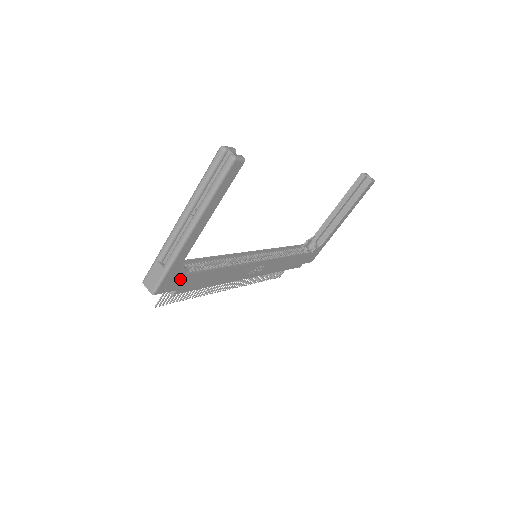
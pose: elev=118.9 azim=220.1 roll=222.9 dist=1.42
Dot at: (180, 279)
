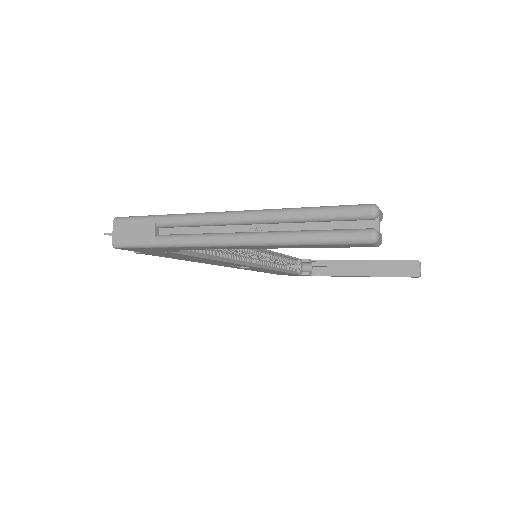
Dot at: (161, 251)
